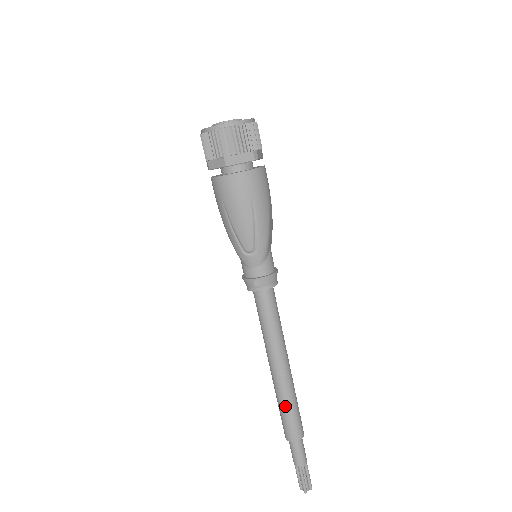
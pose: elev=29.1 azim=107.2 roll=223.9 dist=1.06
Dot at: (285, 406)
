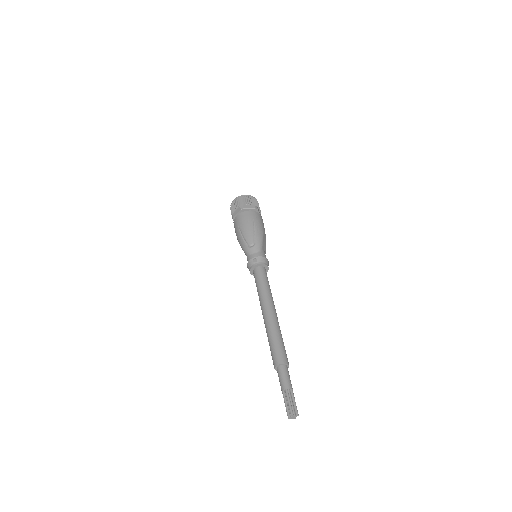
Dot at: (273, 337)
